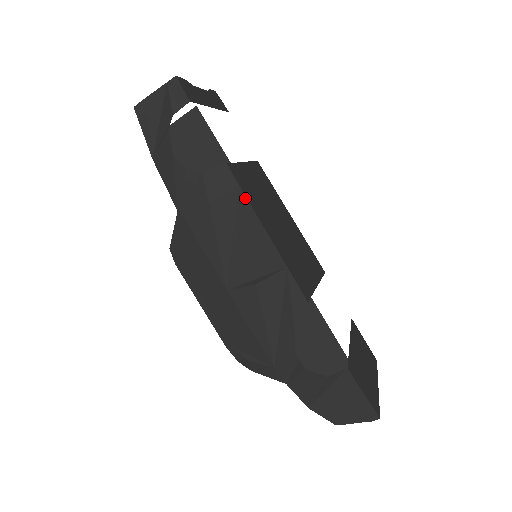
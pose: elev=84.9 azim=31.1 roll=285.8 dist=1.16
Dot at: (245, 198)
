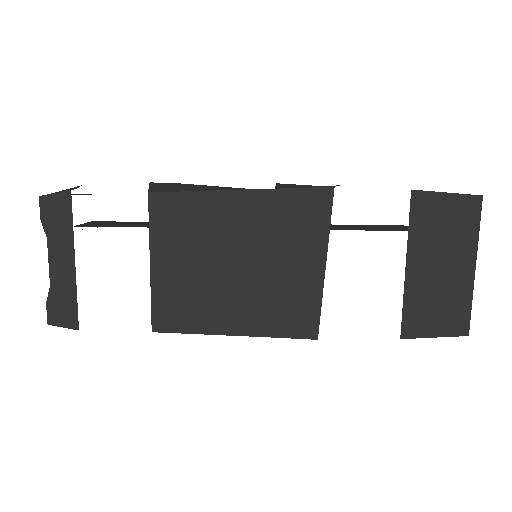
Dot at: (192, 333)
